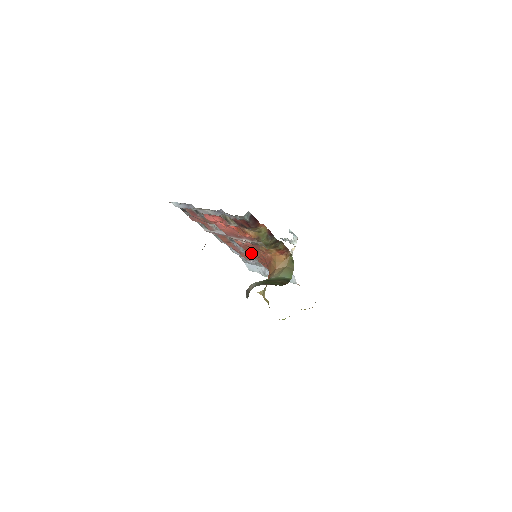
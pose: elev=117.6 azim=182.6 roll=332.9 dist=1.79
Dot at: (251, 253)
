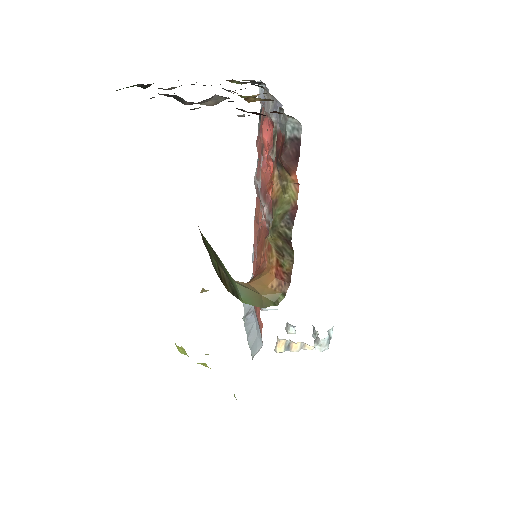
Dot at: occluded
